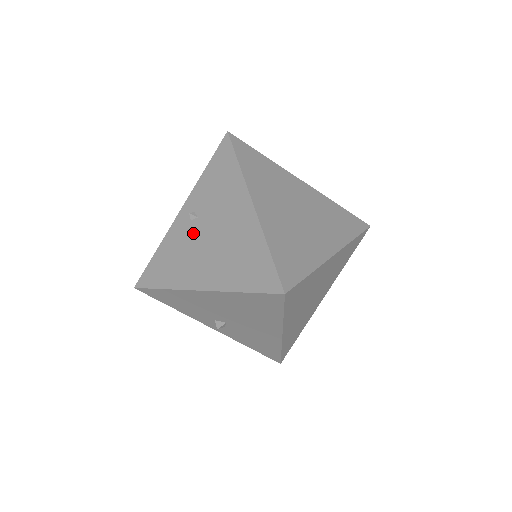
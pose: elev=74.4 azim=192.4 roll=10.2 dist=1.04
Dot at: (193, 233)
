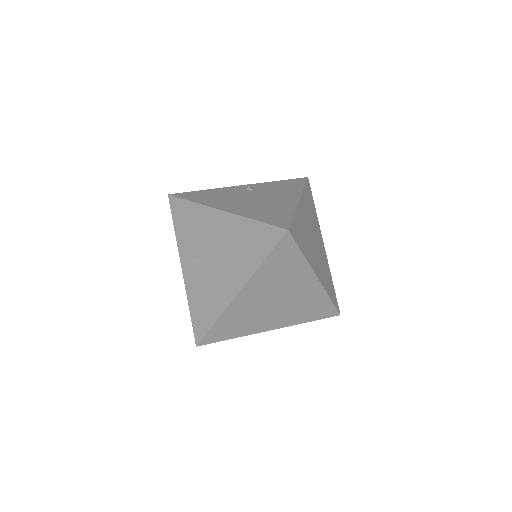
Dot at: (242, 193)
